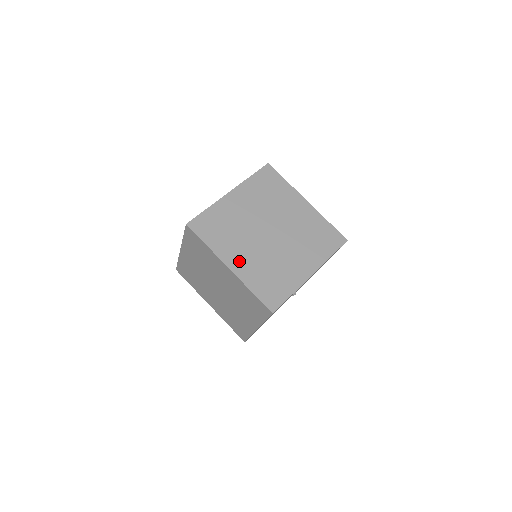
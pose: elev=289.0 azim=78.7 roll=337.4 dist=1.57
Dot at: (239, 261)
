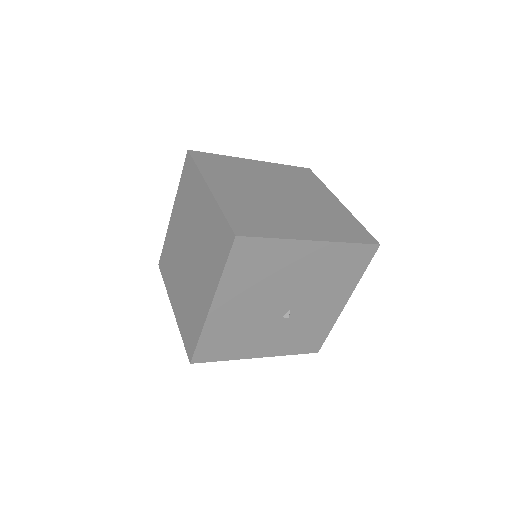
Dot at: (226, 190)
